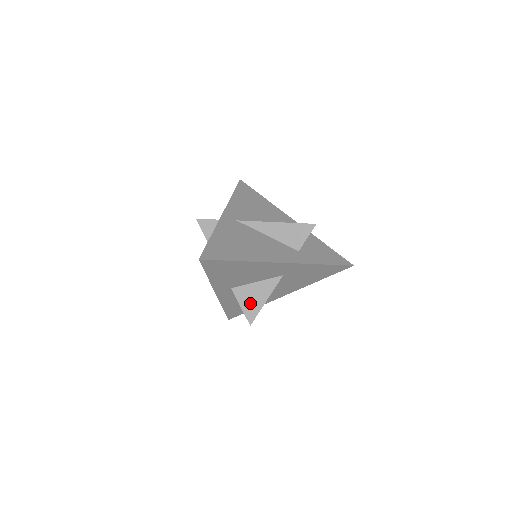
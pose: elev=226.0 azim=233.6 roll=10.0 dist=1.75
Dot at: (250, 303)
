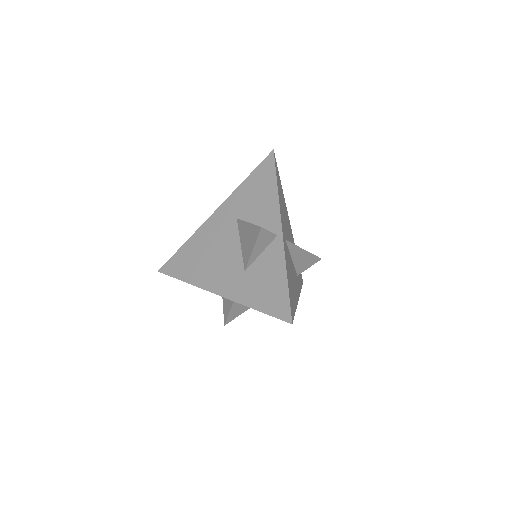
Dot at: (238, 309)
